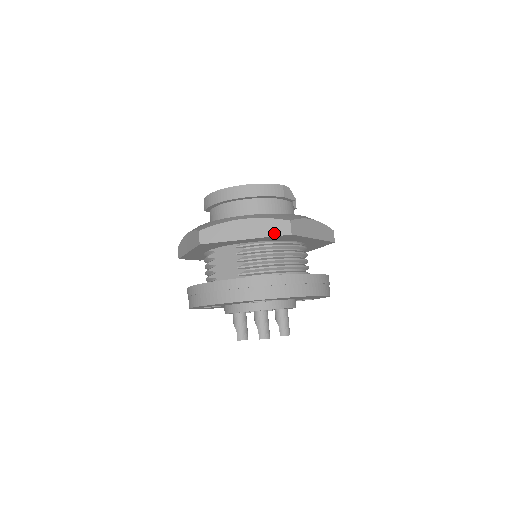
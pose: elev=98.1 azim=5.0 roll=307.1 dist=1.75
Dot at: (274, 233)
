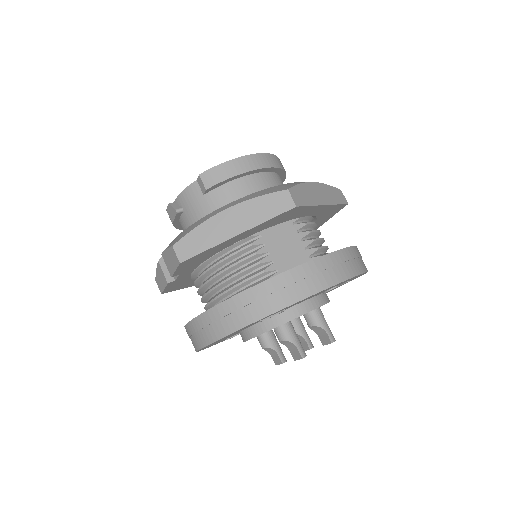
Dot at: (339, 201)
